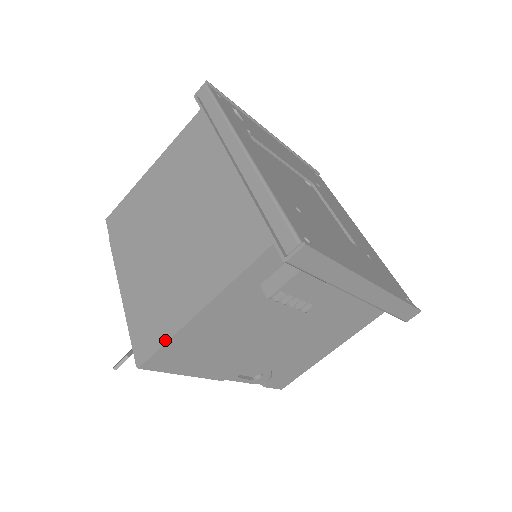
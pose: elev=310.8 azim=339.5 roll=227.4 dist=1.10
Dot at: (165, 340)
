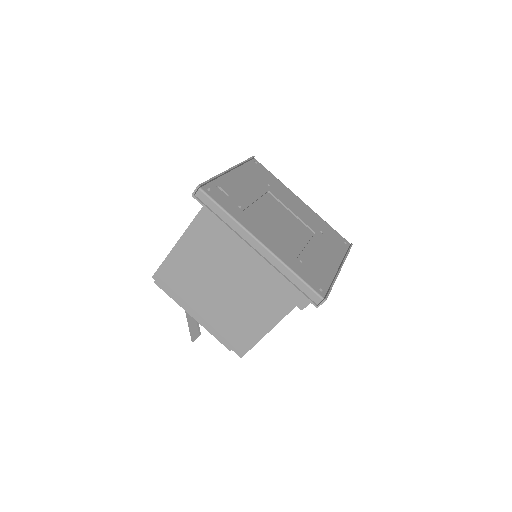
Dot at: (254, 344)
